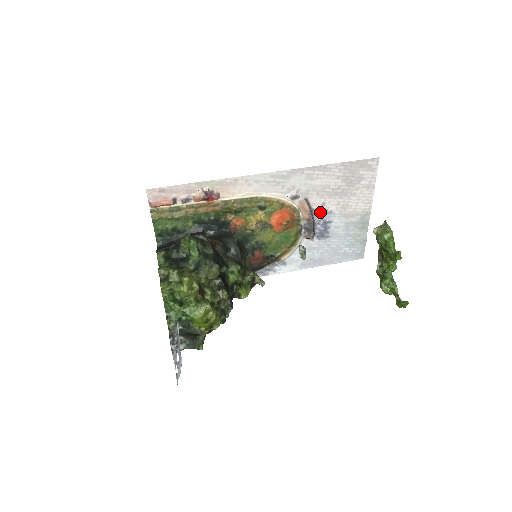
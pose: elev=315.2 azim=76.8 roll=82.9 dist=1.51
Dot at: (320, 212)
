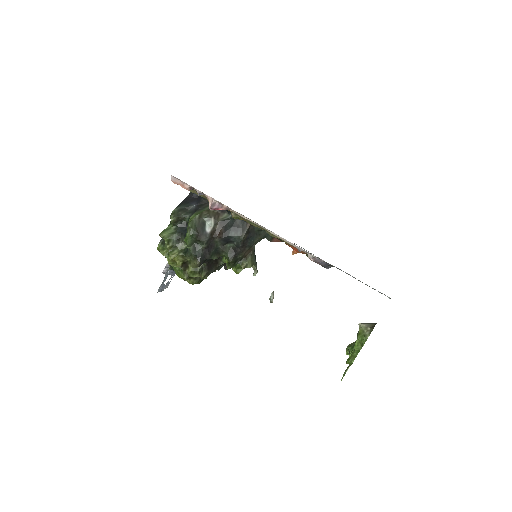
Dot at: occluded
